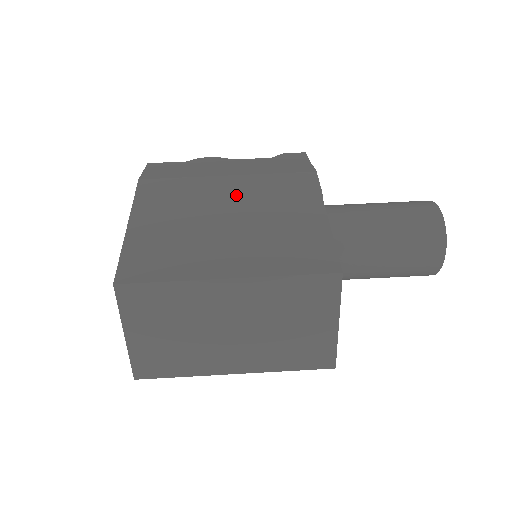
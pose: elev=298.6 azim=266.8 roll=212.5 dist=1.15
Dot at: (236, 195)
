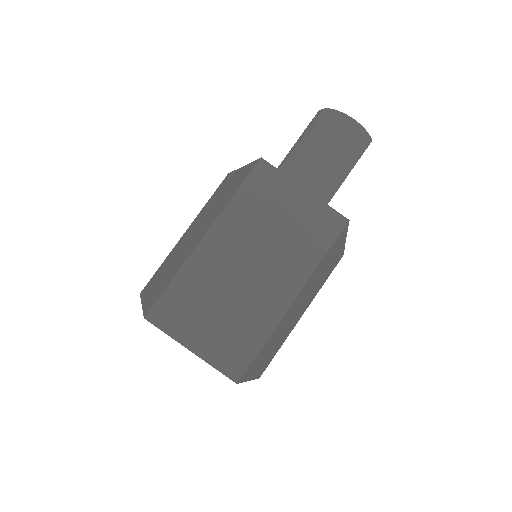
Dot at: (192, 228)
